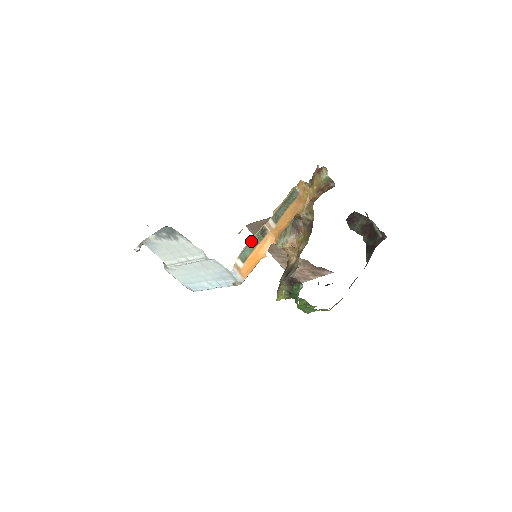
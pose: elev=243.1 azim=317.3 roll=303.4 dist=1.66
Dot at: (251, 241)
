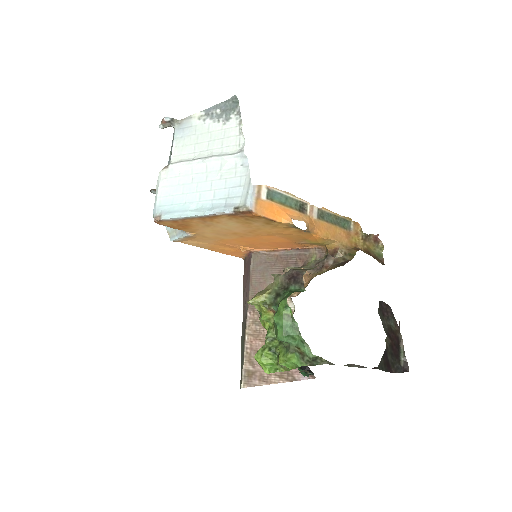
Dot at: (288, 196)
